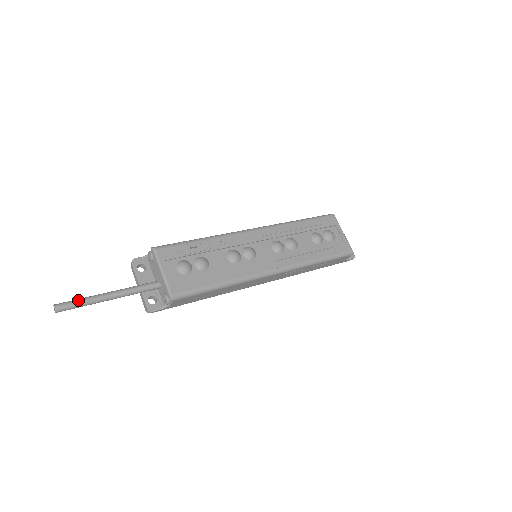
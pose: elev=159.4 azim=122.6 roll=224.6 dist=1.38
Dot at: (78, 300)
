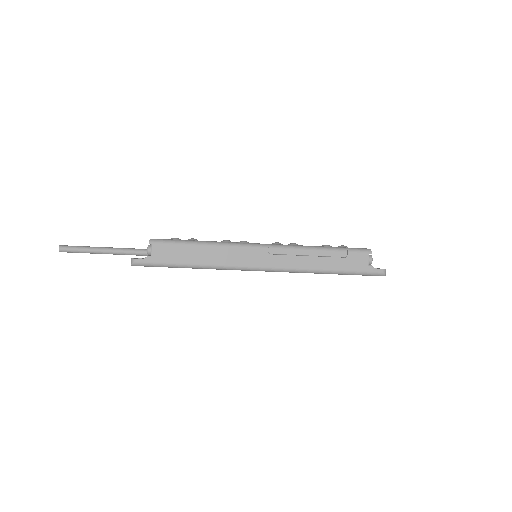
Dot at: (80, 246)
